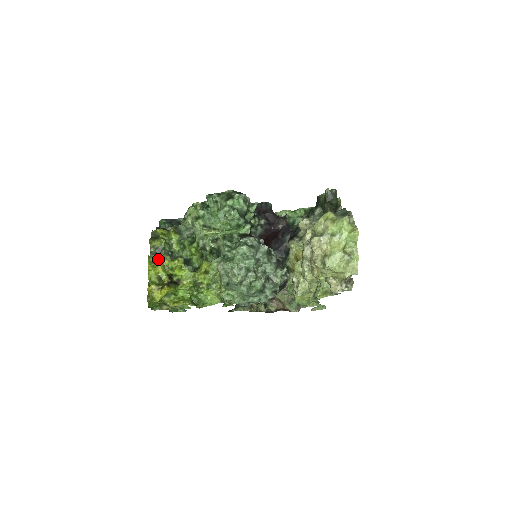
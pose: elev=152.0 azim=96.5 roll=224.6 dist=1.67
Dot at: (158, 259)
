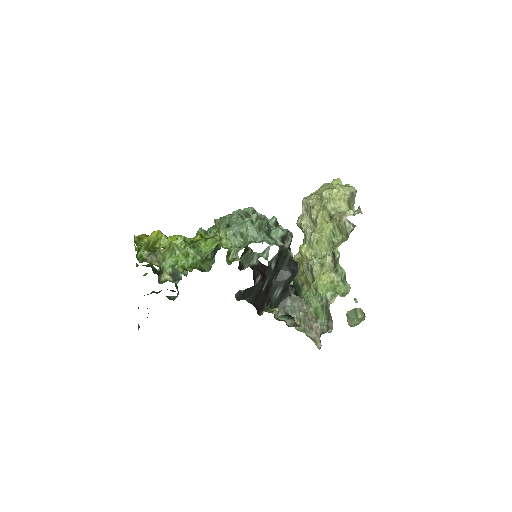
Dot at: occluded
